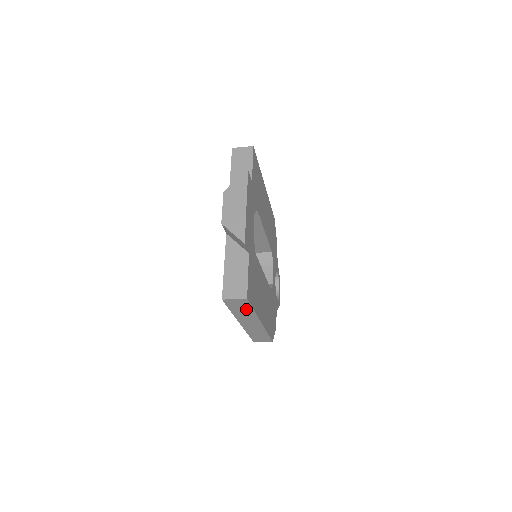
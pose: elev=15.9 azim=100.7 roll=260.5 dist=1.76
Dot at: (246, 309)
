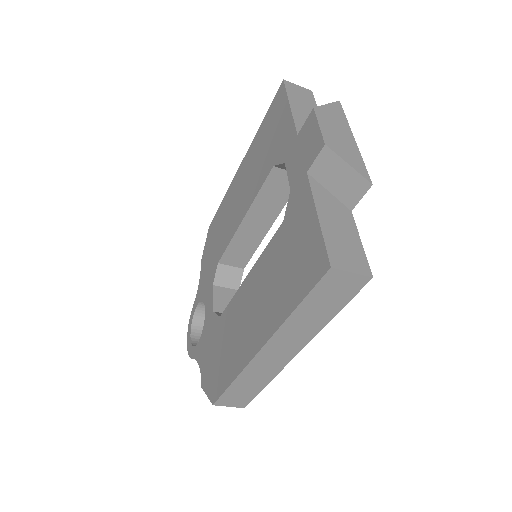
Dot at: (328, 309)
